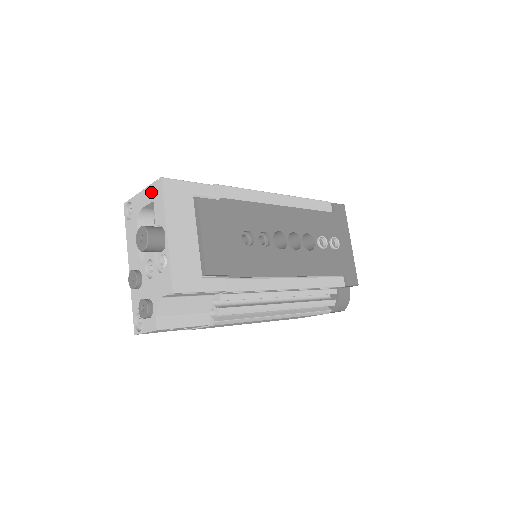
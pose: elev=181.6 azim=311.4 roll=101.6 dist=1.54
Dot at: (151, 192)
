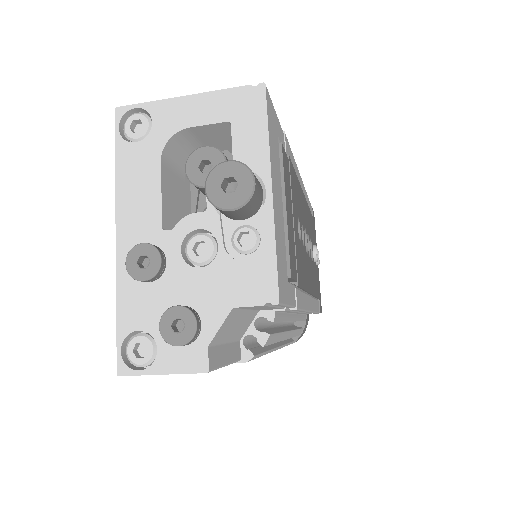
Dot at: (225, 103)
